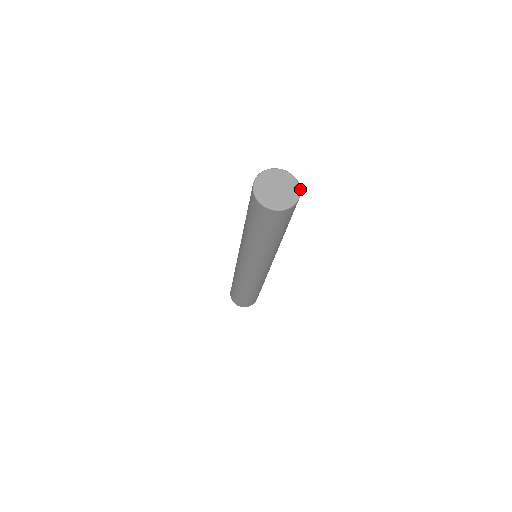
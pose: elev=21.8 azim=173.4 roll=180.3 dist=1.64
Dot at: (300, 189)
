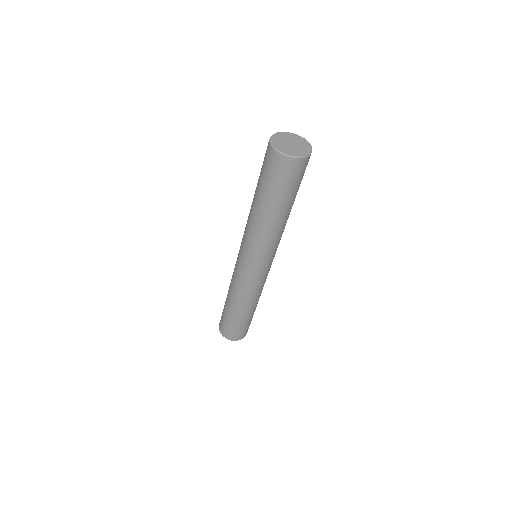
Dot at: occluded
